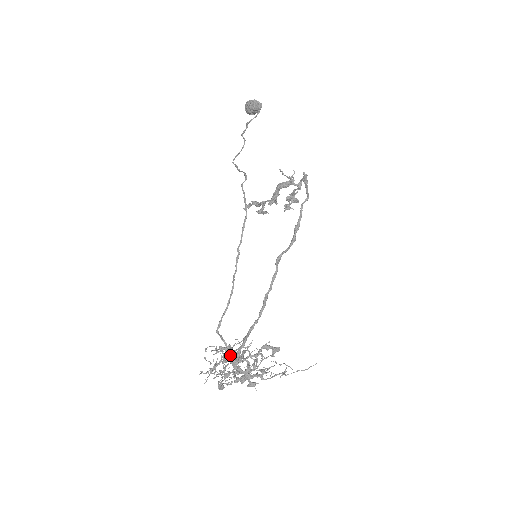
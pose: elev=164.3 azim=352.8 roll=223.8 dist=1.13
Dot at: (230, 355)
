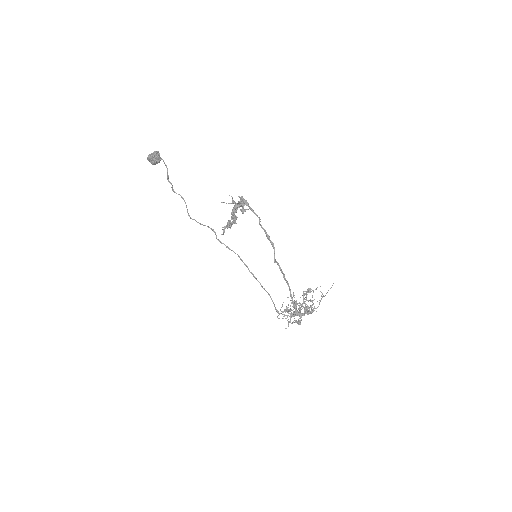
Dot at: occluded
